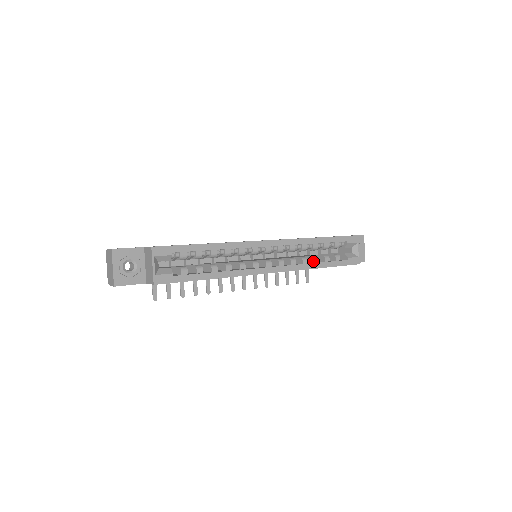
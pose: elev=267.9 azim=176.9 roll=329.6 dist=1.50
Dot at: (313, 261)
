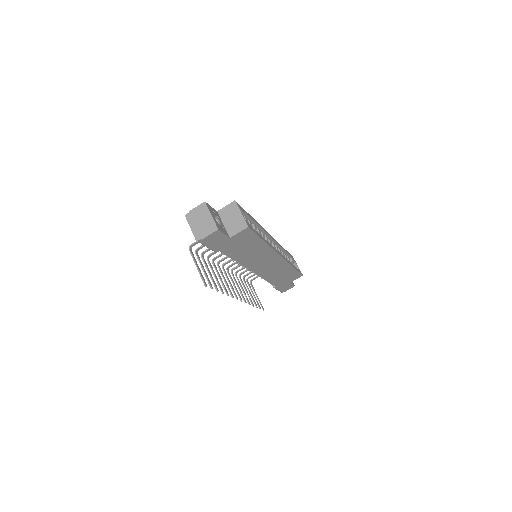
Dot at: occluded
